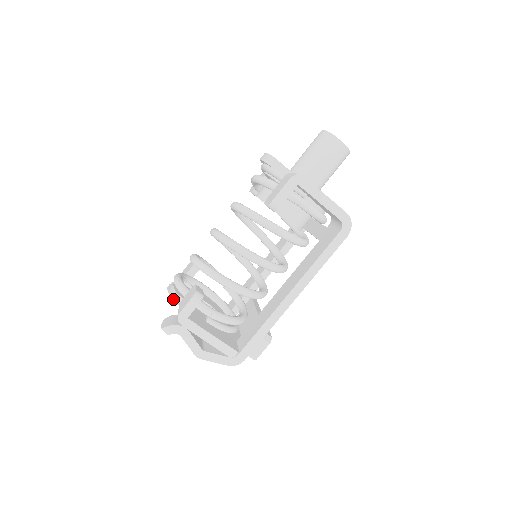
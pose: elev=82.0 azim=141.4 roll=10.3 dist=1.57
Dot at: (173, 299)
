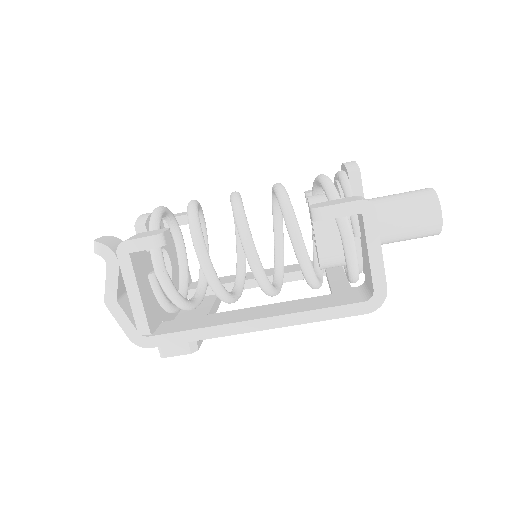
Dot at: (137, 225)
